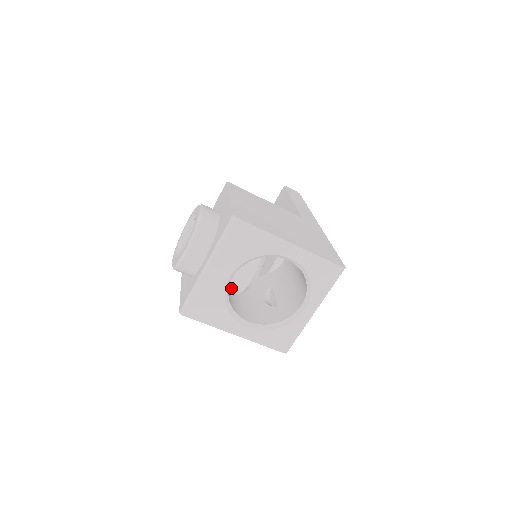
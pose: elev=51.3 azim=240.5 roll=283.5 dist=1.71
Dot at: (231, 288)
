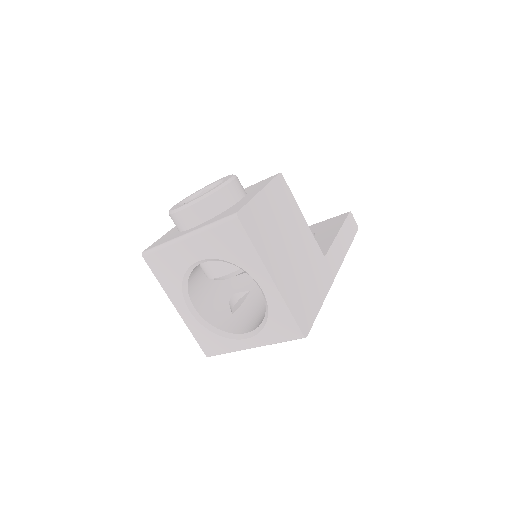
Dot at: (203, 268)
